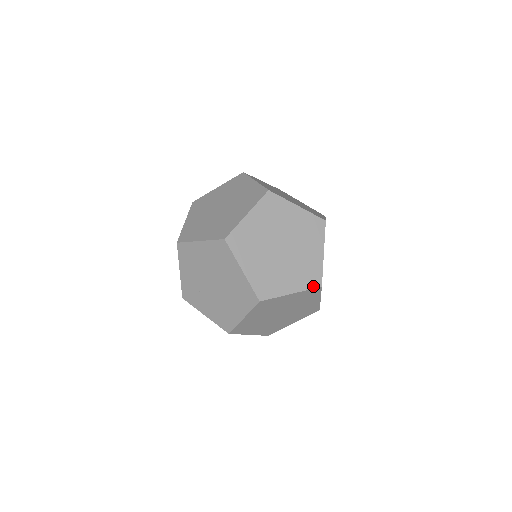
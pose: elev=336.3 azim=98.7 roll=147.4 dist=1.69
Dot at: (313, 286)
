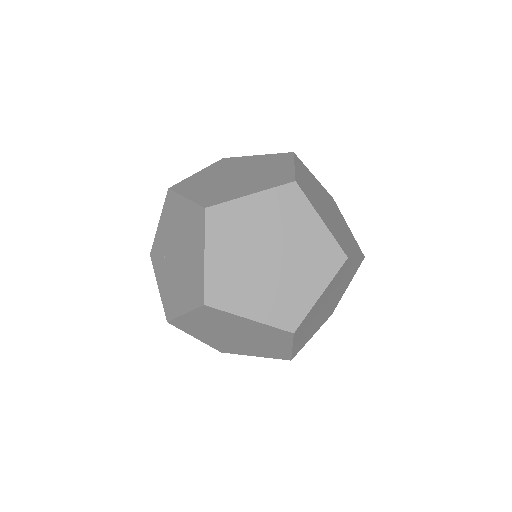
Dot at: (283, 326)
